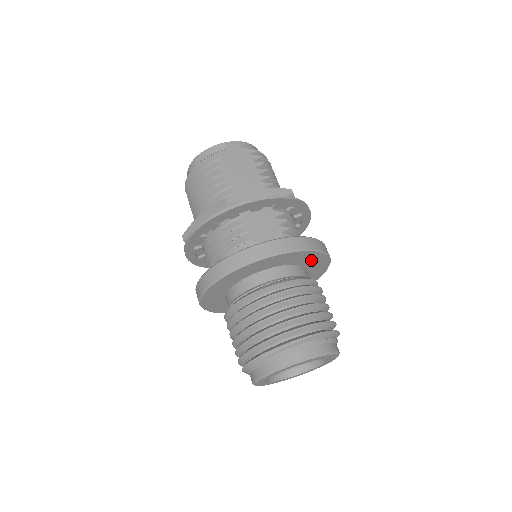
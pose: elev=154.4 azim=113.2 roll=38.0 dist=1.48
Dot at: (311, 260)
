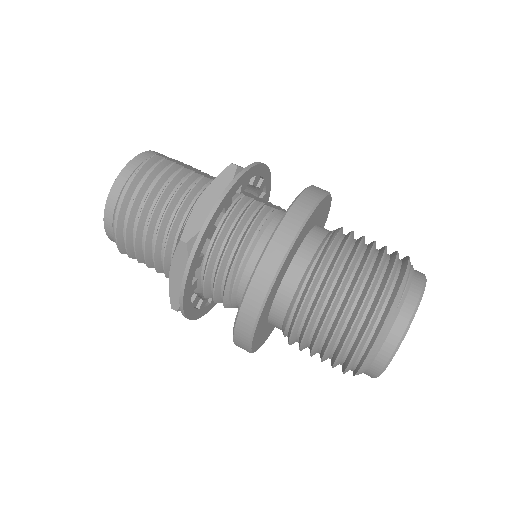
Dot at: occluded
